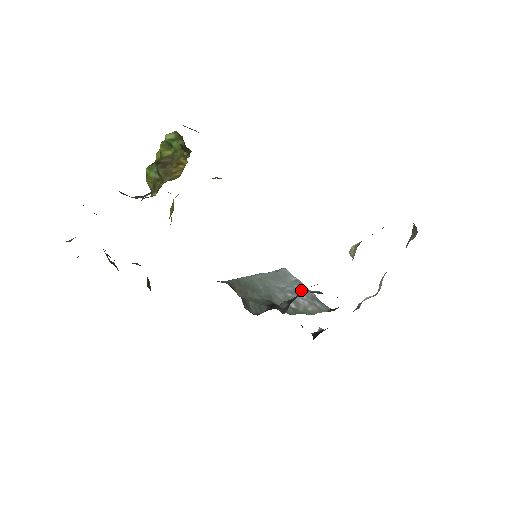
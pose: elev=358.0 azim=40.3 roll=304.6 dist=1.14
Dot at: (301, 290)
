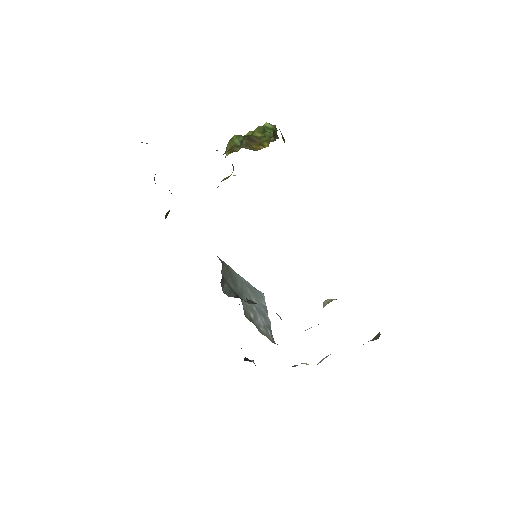
Dot at: (264, 314)
